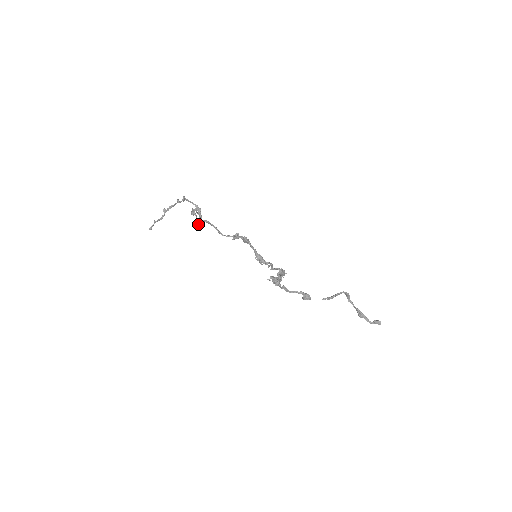
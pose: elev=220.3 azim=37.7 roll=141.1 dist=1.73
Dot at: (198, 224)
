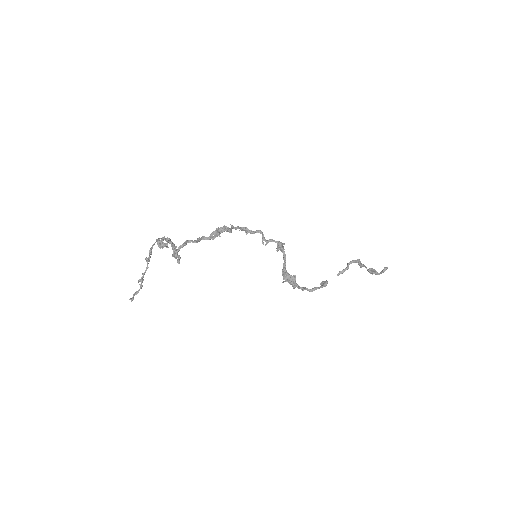
Dot at: (178, 259)
